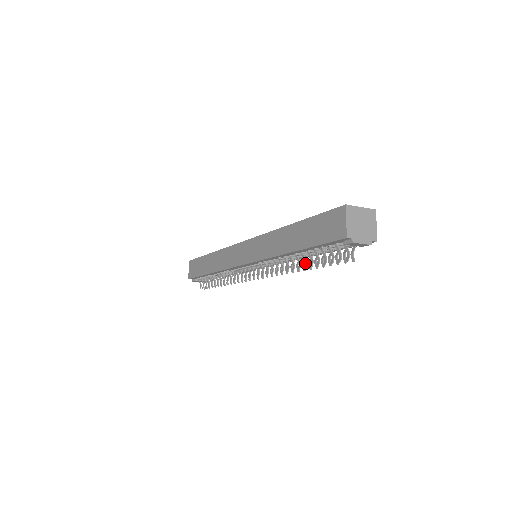
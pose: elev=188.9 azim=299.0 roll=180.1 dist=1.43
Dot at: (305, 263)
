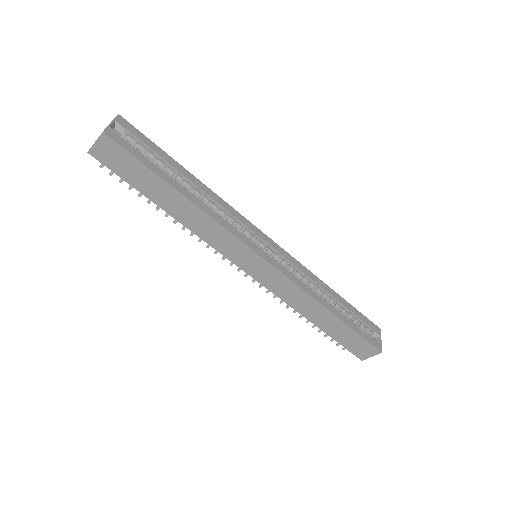
Dot at: occluded
